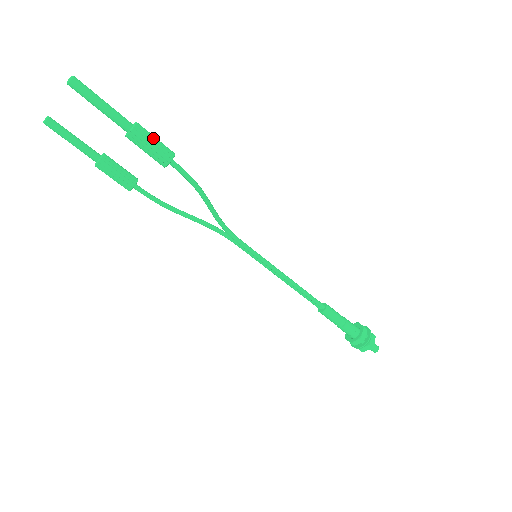
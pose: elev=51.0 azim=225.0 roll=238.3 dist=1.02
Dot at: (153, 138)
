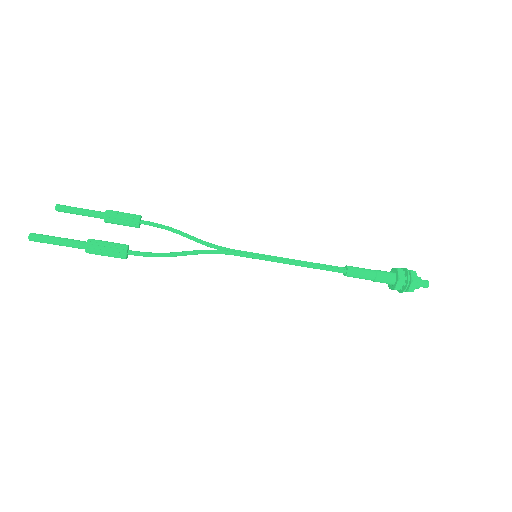
Dot at: (104, 250)
